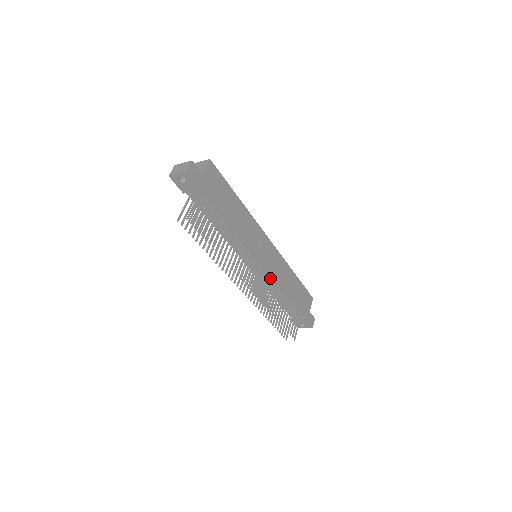
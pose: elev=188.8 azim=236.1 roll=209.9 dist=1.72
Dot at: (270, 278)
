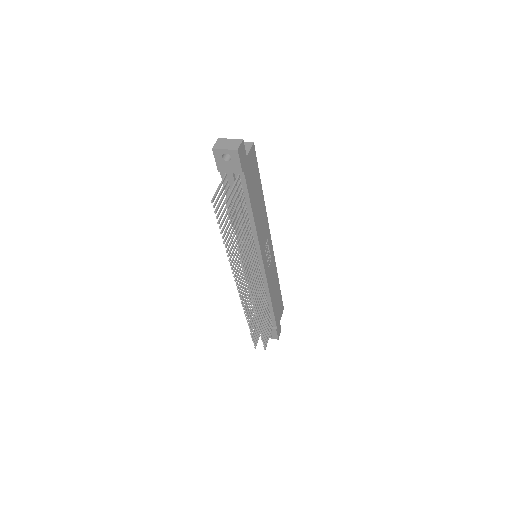
Dot at: (263, 282)
